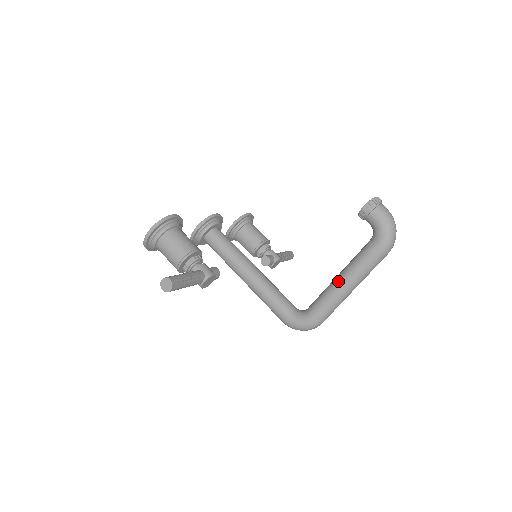
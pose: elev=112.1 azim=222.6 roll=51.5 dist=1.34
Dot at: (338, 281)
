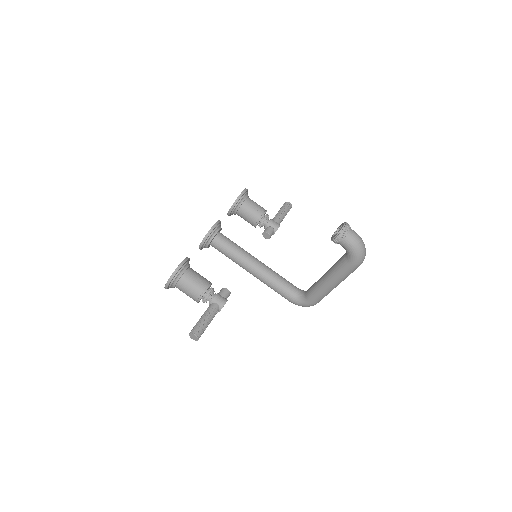
Dot at: (324, 282)
